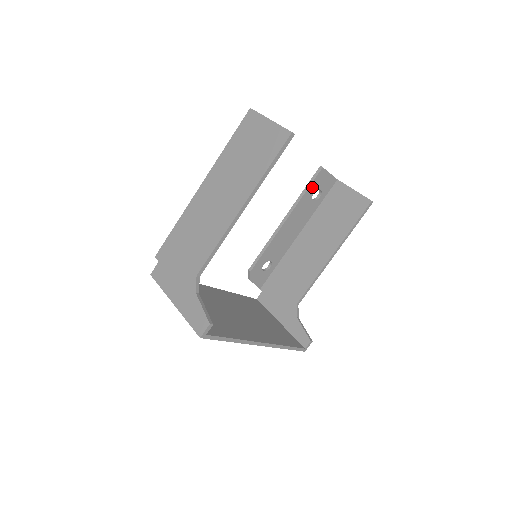
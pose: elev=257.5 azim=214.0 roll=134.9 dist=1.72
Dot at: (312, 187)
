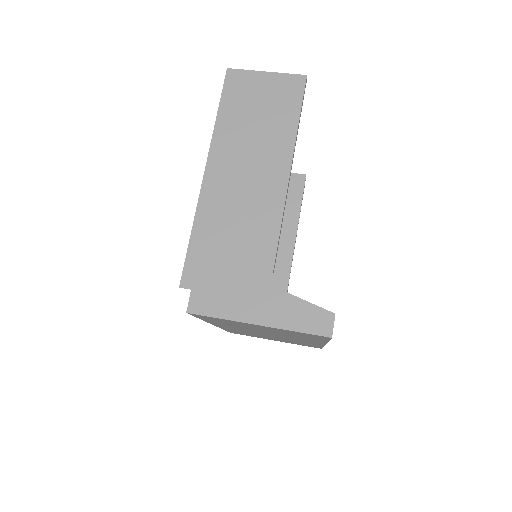
Dot at: occluded
